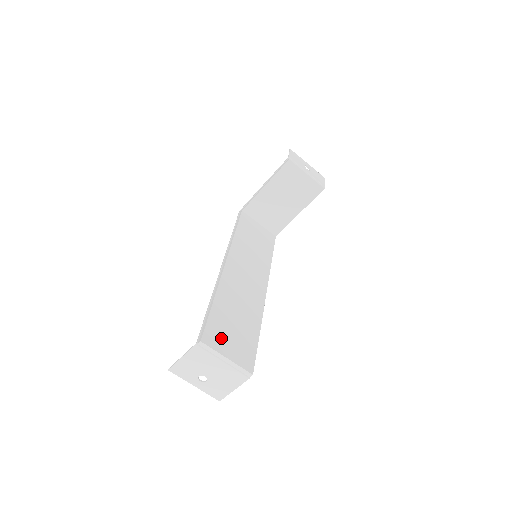
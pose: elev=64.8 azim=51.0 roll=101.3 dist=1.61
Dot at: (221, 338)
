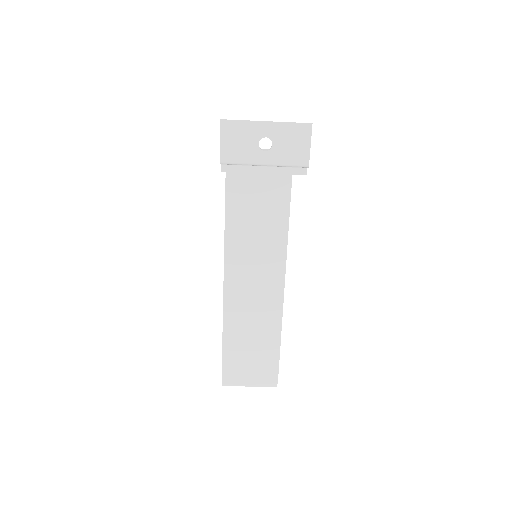
Dot at: (240, 372)
